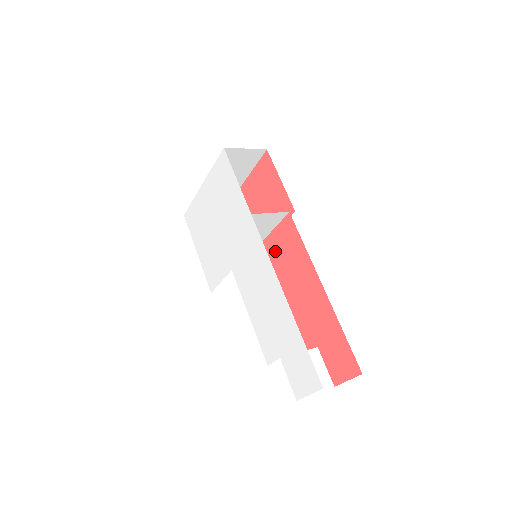
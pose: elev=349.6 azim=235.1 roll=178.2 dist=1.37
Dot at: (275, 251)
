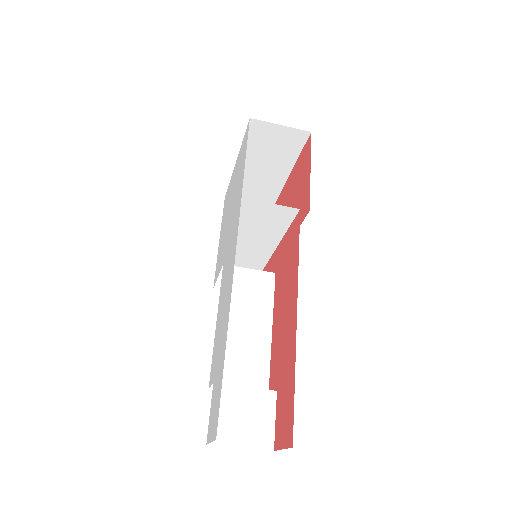
Dot at: (282, 257)
